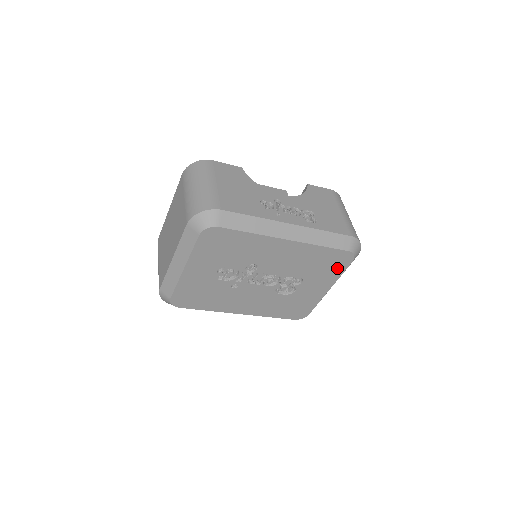
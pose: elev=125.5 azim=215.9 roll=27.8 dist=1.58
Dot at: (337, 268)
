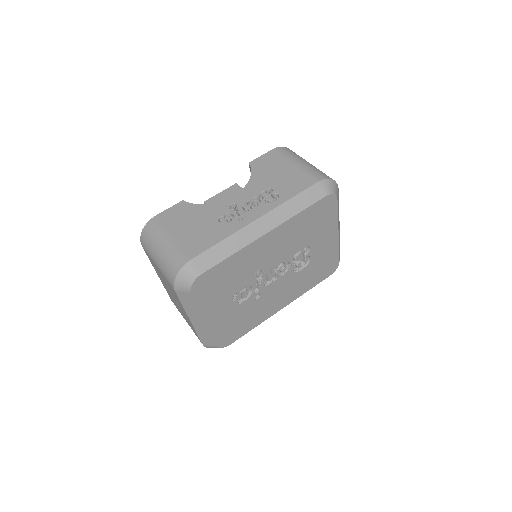
Dot at: (329, 215)
